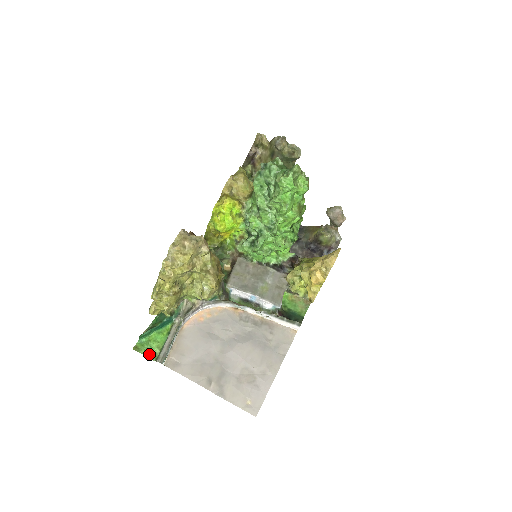
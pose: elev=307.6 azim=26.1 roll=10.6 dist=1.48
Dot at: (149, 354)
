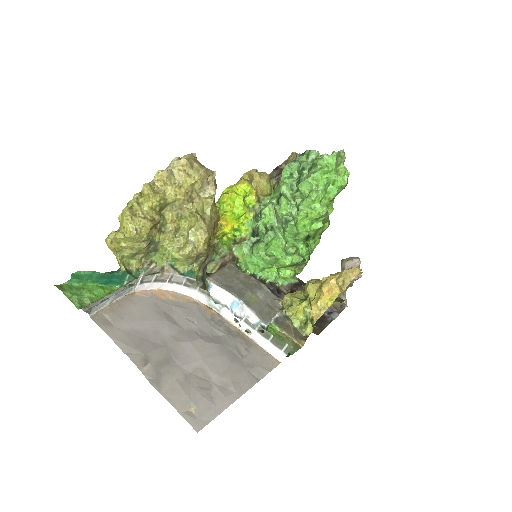
Dot at: (75, 299)
